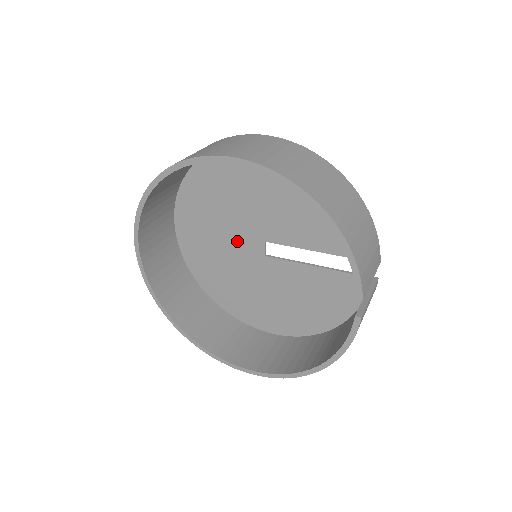
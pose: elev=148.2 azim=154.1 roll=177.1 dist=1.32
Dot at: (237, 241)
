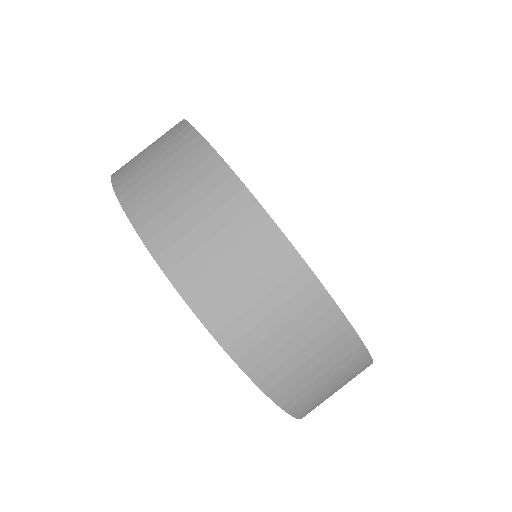
Dot at: occluded
